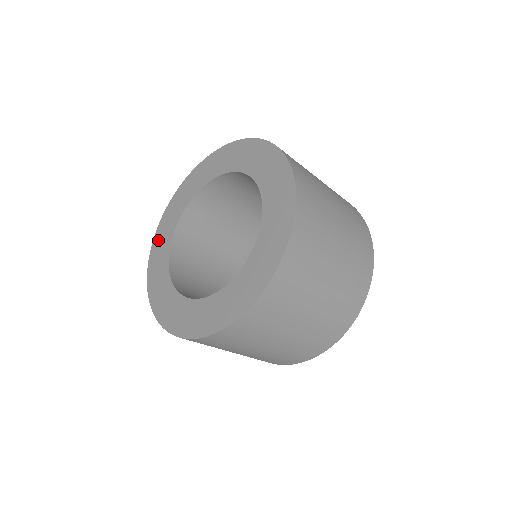
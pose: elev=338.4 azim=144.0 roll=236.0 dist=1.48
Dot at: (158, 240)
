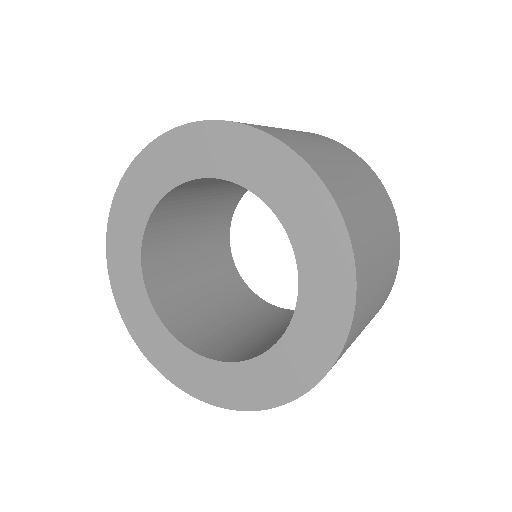
Dot at: (116, 261)
